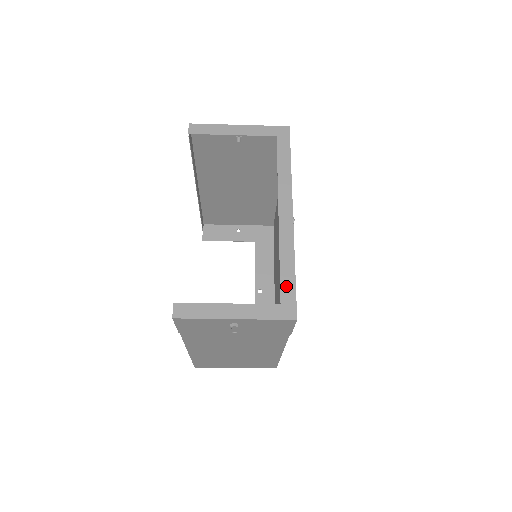
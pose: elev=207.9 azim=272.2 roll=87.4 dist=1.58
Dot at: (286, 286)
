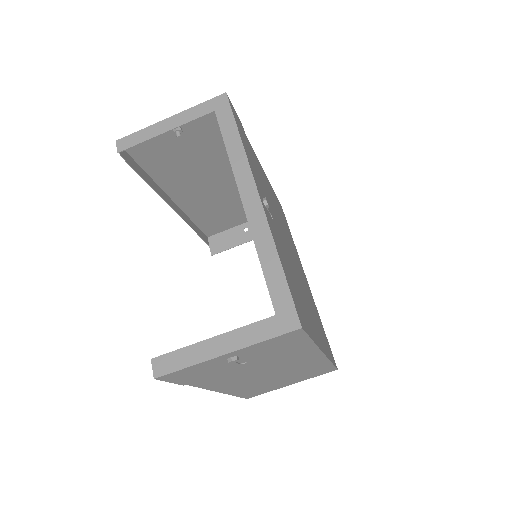
Dot at: (276, 289)
